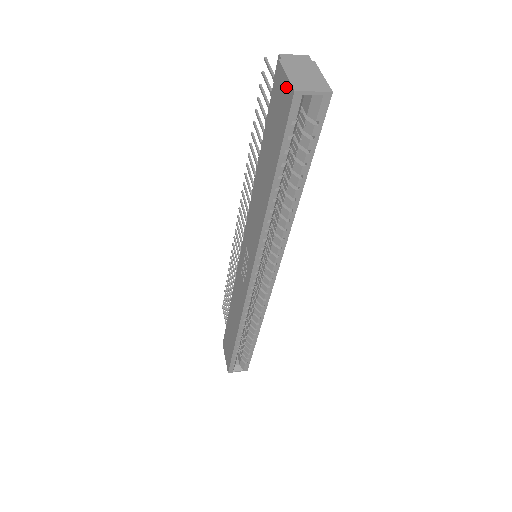
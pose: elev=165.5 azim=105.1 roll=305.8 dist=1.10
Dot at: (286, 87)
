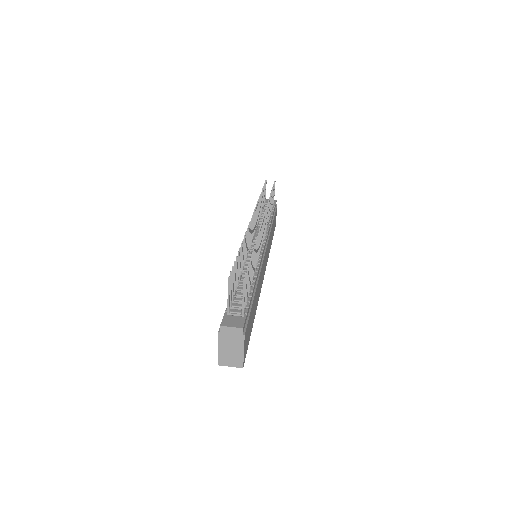
Dot at: (219, 349)
